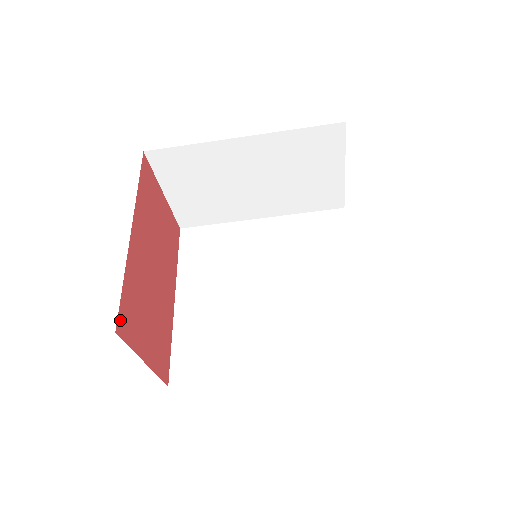
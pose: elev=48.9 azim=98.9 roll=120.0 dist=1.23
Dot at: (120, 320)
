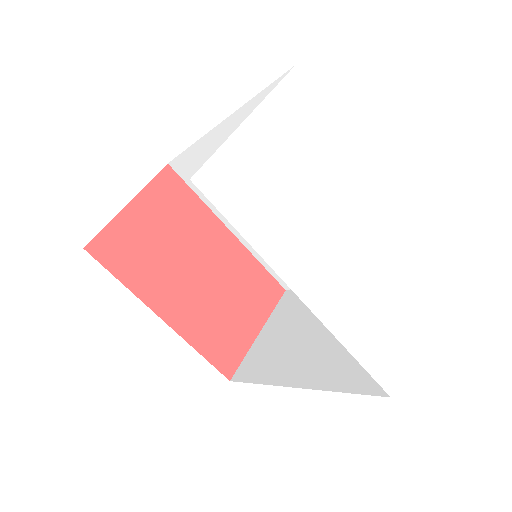
Dot at: (224, 369)
